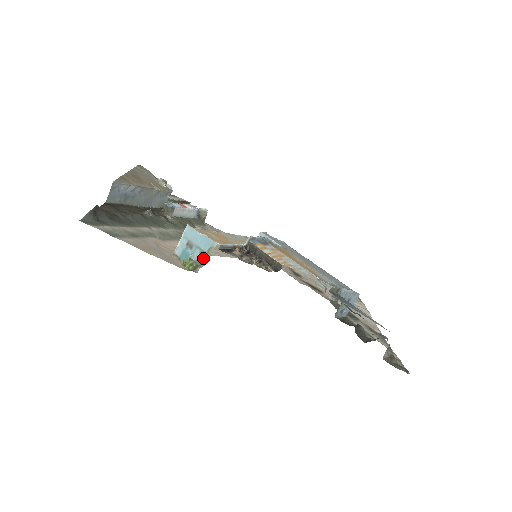
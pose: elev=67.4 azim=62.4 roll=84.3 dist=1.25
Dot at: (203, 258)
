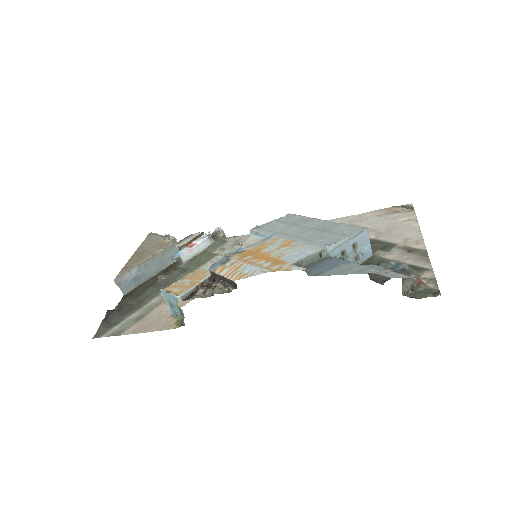
Dot at: (181, 312)
